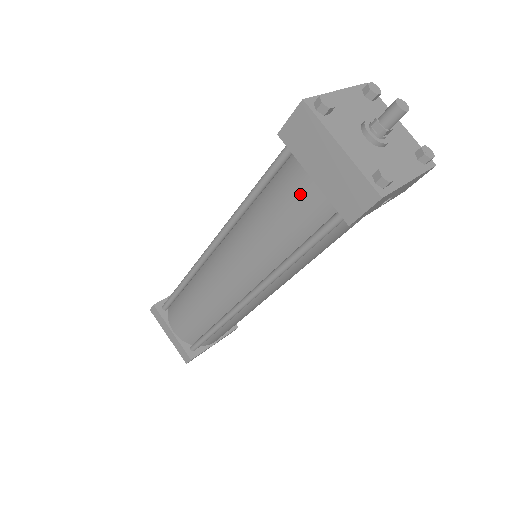
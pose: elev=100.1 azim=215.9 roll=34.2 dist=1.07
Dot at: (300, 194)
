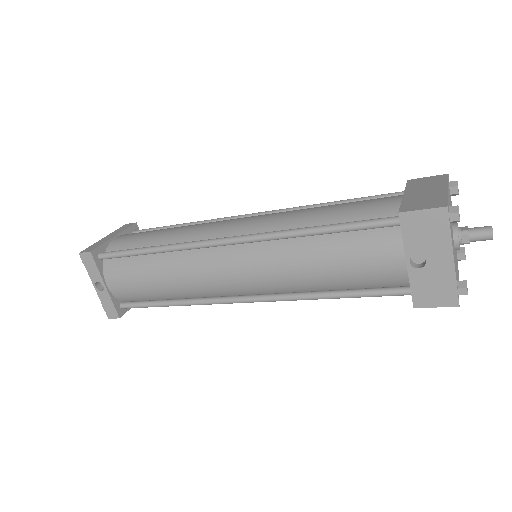
Dot at: (381, 200)
